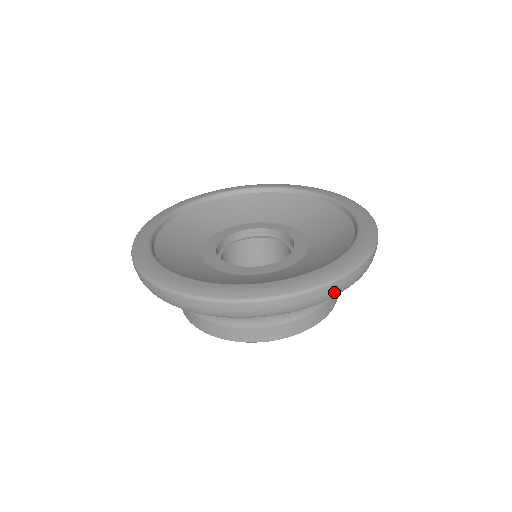
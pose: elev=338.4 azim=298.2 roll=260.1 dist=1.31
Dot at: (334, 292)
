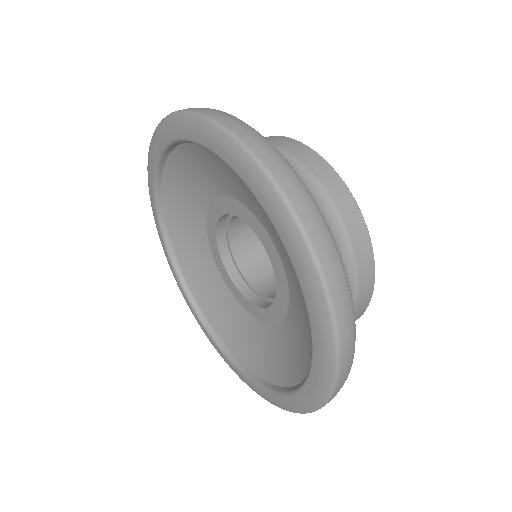
Dot at: occluded
